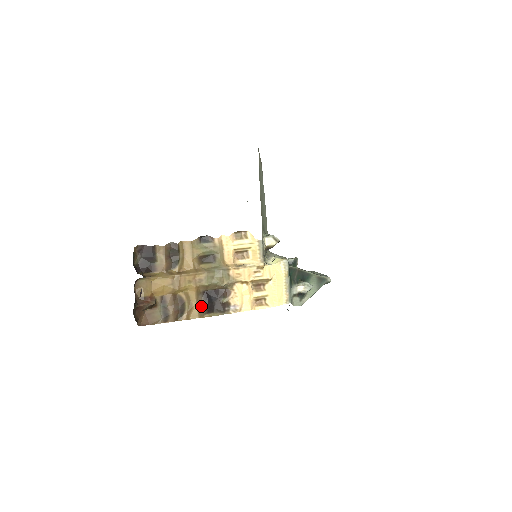
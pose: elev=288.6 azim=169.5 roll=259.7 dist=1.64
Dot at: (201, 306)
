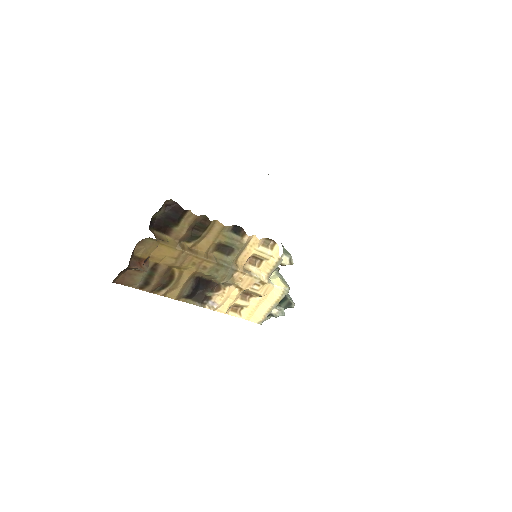
Dot at: (185, 289)
